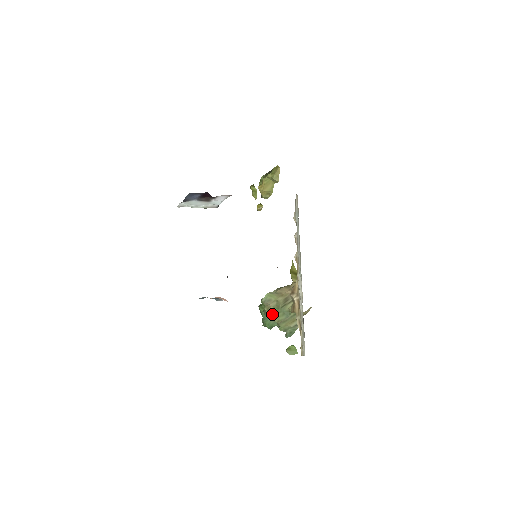
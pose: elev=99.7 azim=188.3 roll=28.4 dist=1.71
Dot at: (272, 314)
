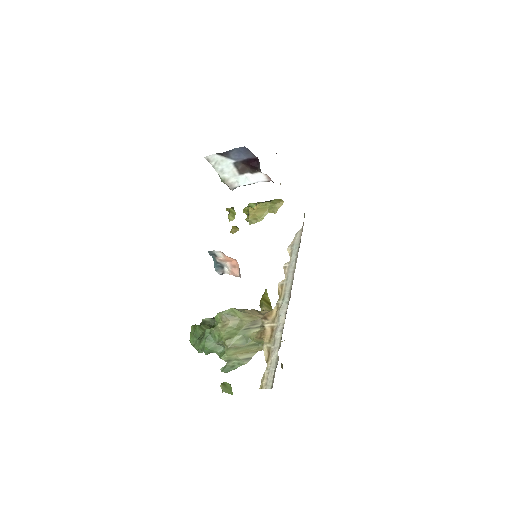
Dot at: (227, 333)
